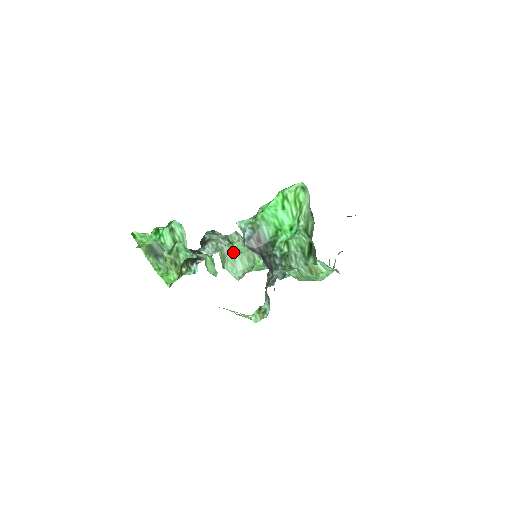
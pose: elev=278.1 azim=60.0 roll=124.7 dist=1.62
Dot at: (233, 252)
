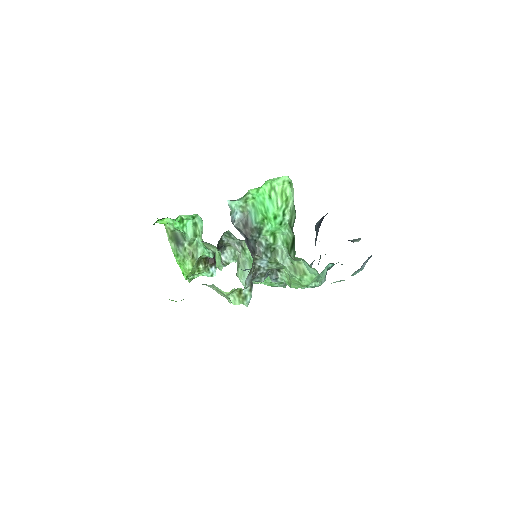
Dot at: (245, 259)
